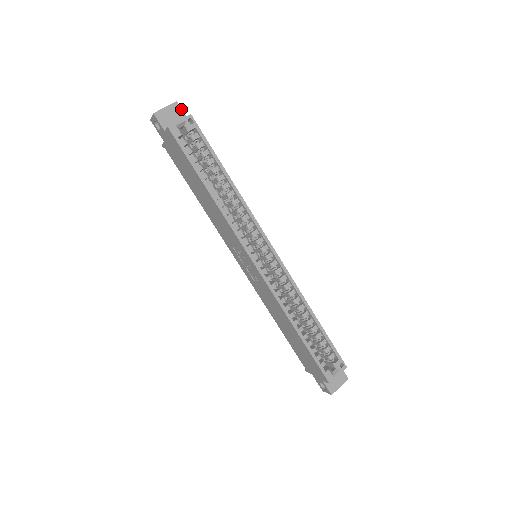
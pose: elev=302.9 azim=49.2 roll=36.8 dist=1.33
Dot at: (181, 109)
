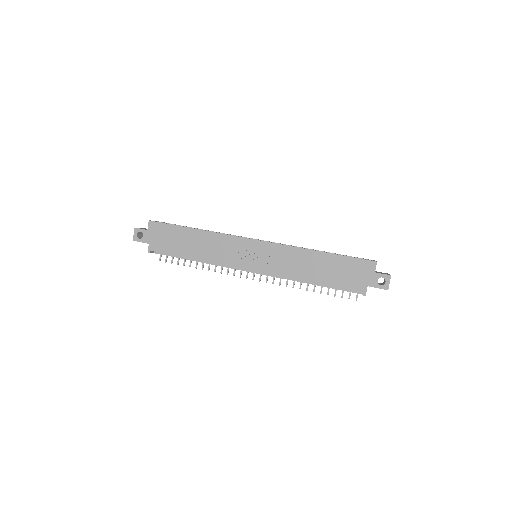
Dot at: occluded
